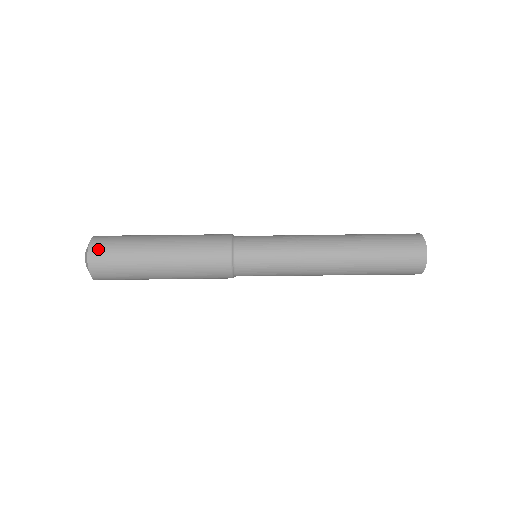
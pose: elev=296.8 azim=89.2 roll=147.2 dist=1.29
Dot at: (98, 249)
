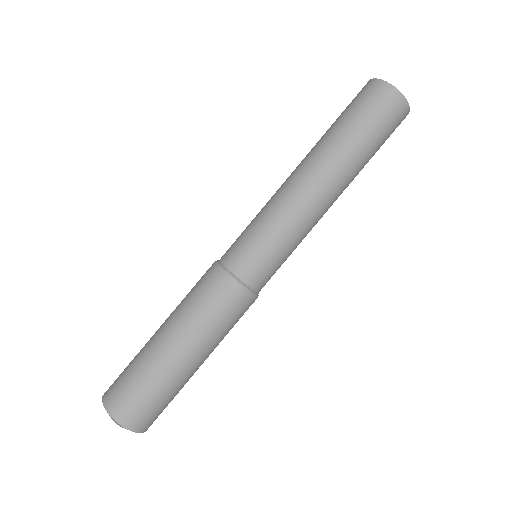
Dot at: (111, 395)
